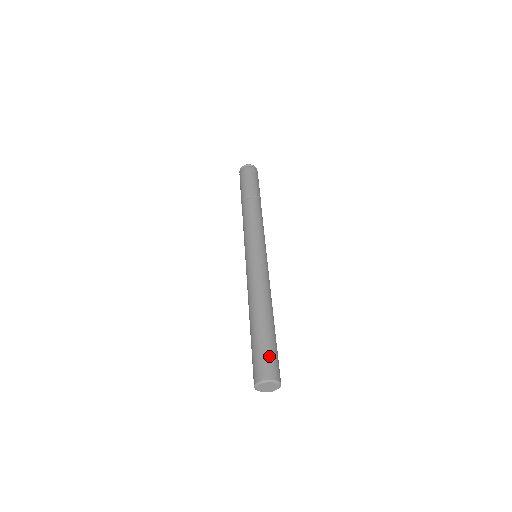
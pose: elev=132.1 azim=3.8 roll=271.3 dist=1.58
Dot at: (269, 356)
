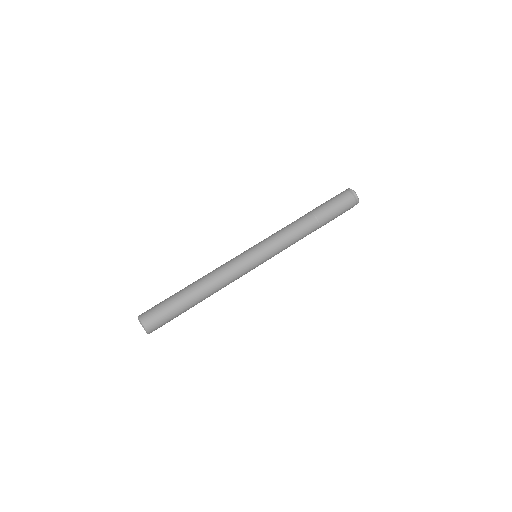
Dot at: (157, 307)
